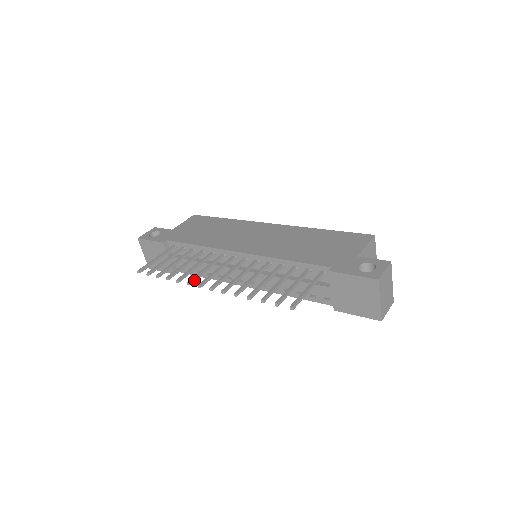
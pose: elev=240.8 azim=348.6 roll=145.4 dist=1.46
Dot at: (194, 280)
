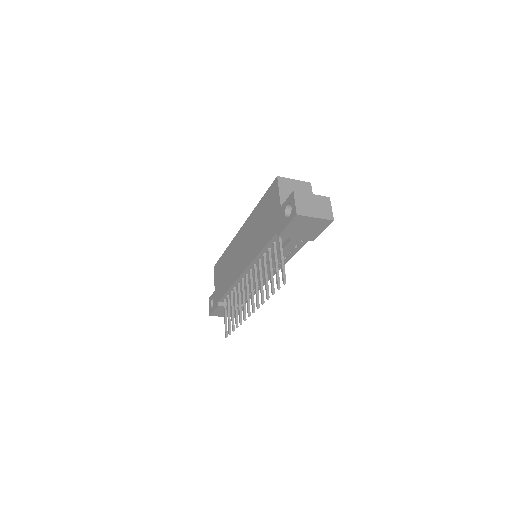
Dot at: (245, 314)
